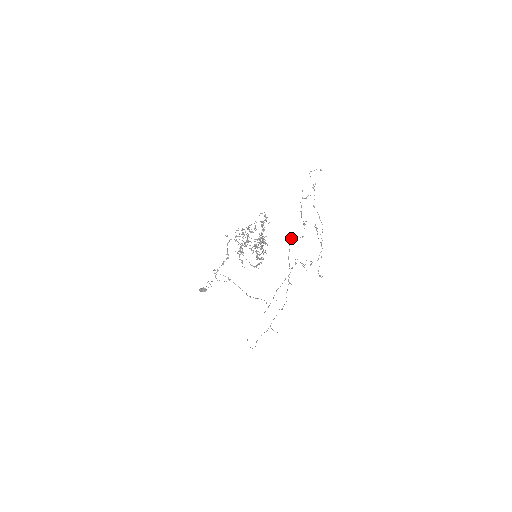
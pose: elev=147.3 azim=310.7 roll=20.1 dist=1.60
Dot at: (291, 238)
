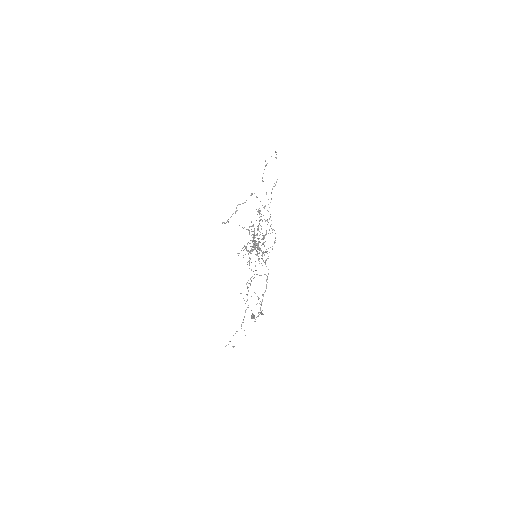
Dot at: occluded
